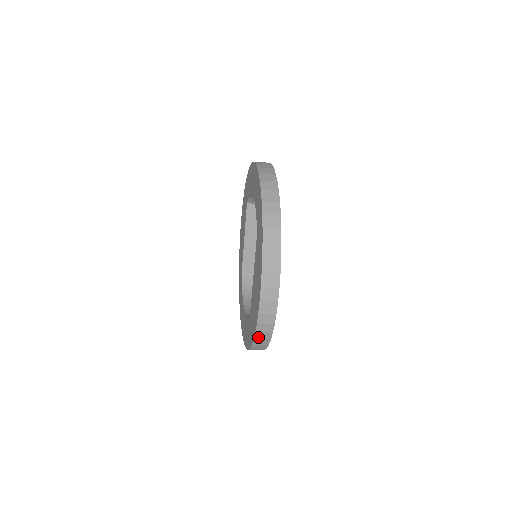
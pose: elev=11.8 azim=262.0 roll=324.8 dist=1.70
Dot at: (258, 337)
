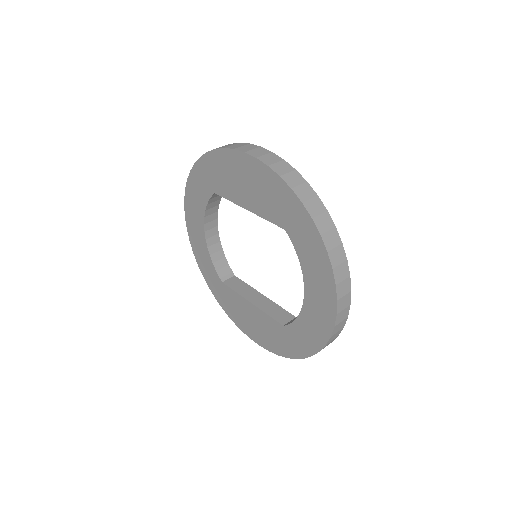
Dot at: occluded
